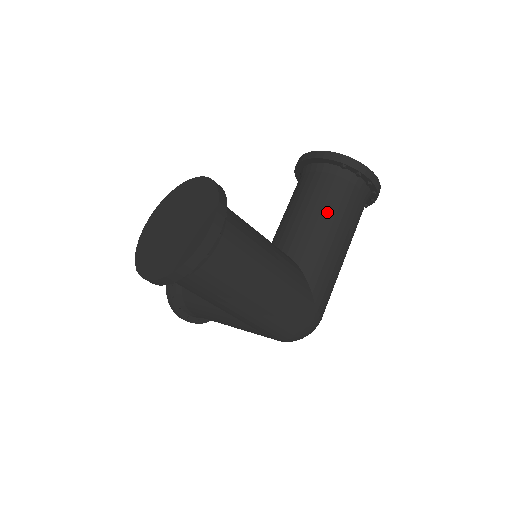
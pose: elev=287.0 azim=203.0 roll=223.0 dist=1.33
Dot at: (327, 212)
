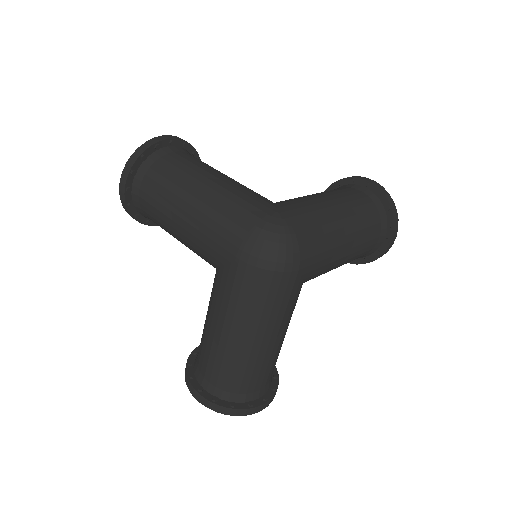
Dot at: occluded
